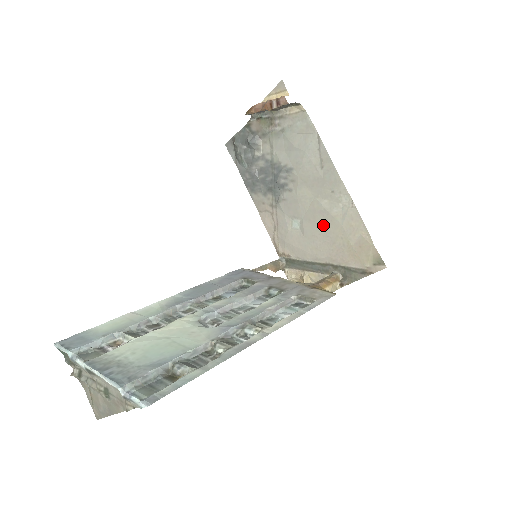
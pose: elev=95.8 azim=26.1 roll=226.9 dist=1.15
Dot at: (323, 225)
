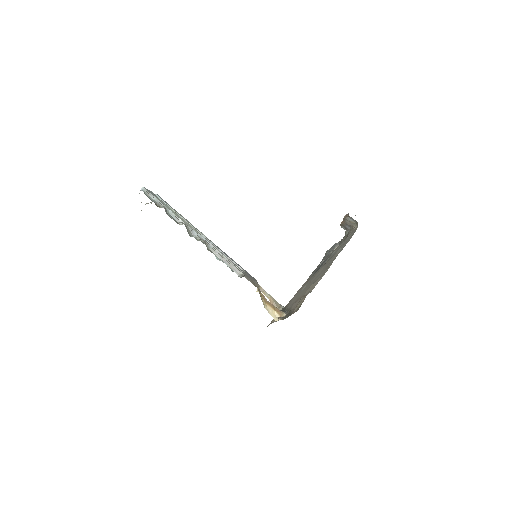
Dot at: occluded
